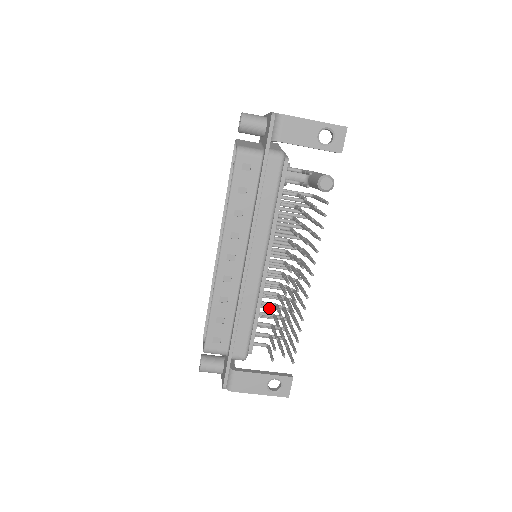
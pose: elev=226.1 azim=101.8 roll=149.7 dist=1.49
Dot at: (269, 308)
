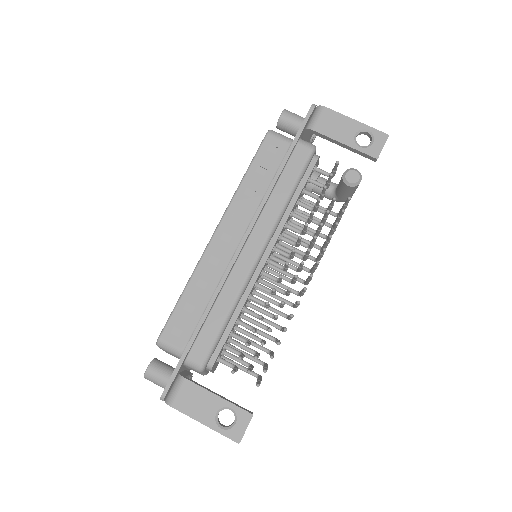
Dot at: occluded
